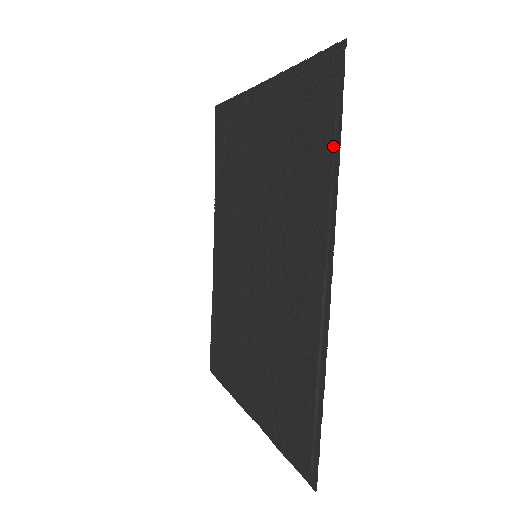
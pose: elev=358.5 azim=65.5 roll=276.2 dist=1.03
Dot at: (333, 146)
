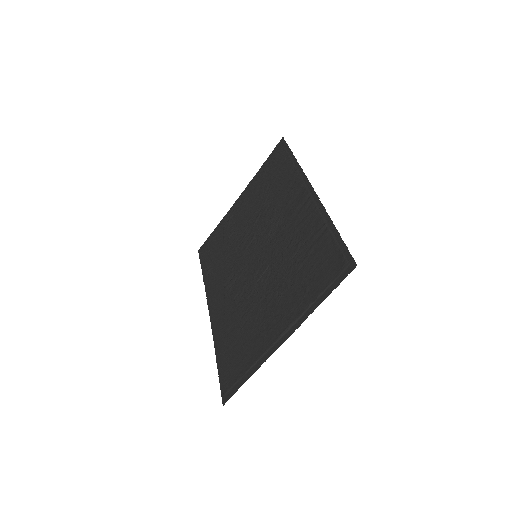
Dot at: (291, 160)
